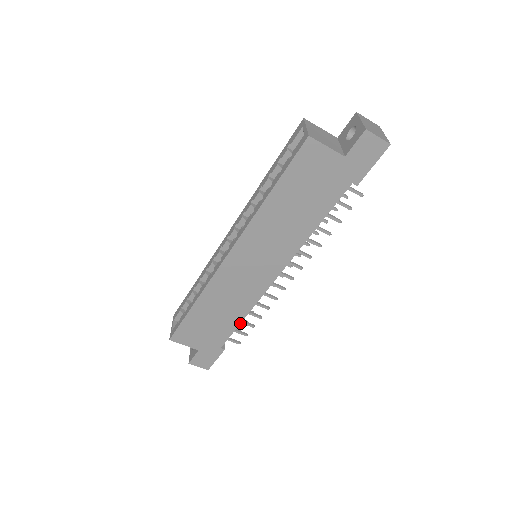
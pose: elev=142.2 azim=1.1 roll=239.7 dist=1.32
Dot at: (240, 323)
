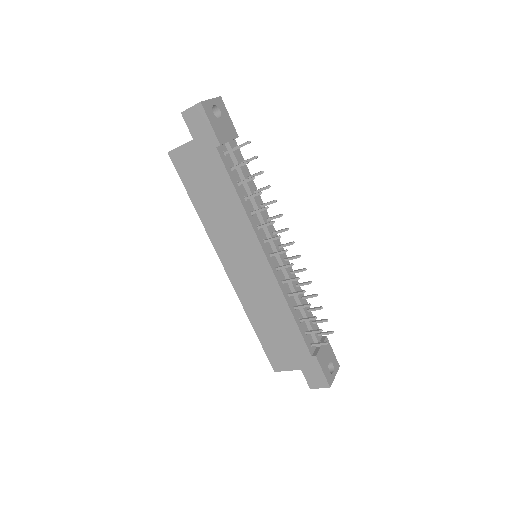
Dot at: (295, 321)
